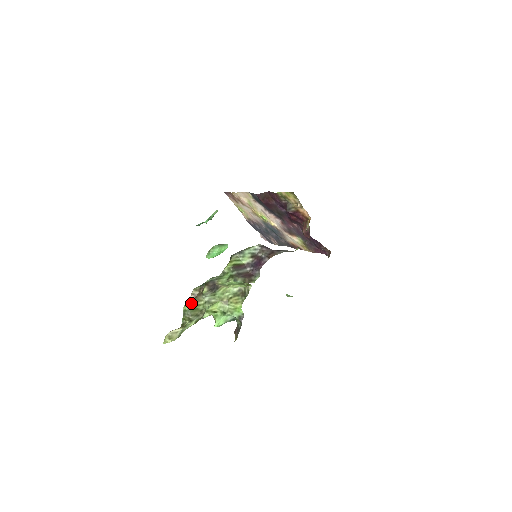
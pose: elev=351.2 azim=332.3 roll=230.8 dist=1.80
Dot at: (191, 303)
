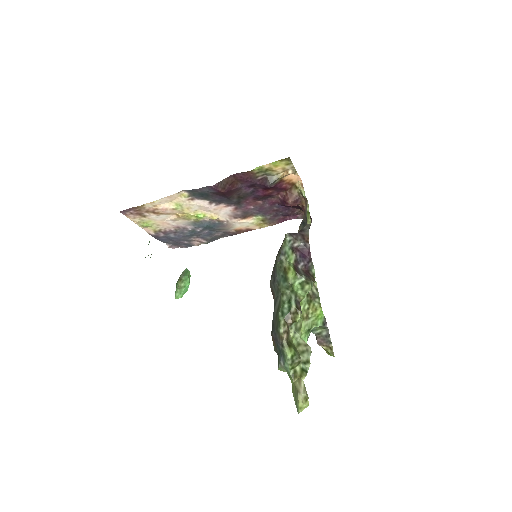
Dot at: (289, 344)
